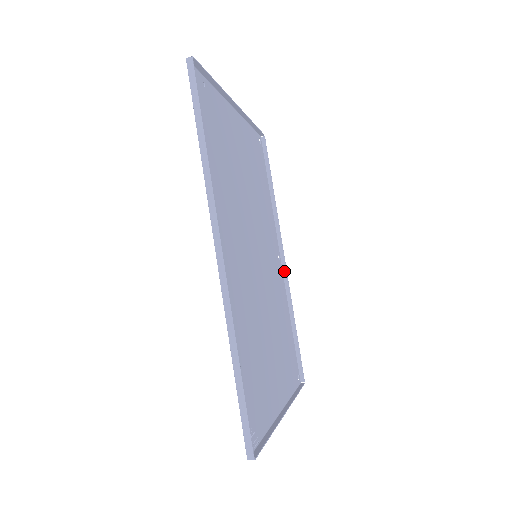
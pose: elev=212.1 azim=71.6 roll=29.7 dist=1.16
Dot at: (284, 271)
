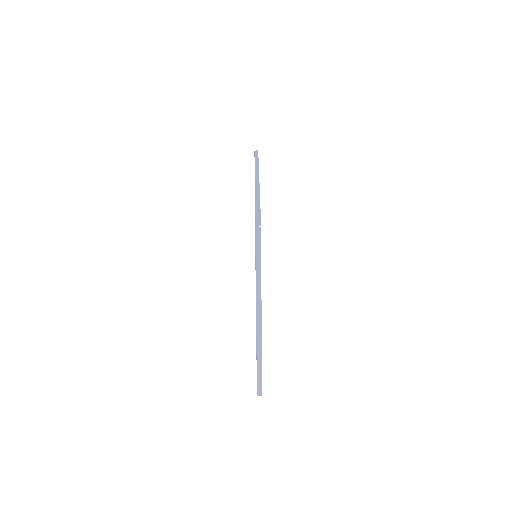
Dot at: occluded
